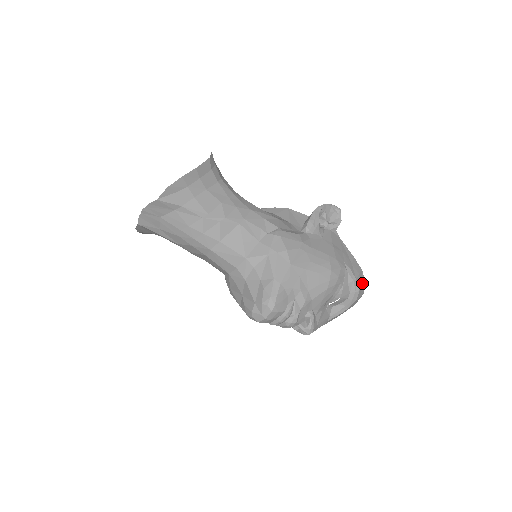
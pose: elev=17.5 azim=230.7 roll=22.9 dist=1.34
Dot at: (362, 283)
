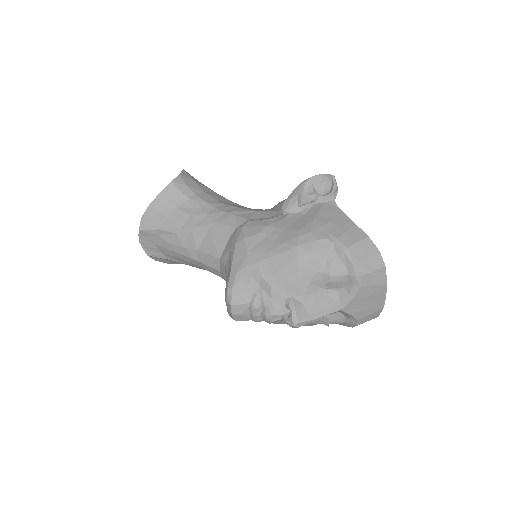
Dot at: (369, 252)
